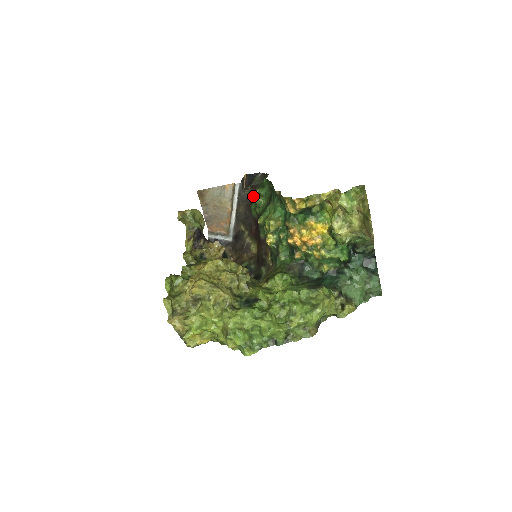
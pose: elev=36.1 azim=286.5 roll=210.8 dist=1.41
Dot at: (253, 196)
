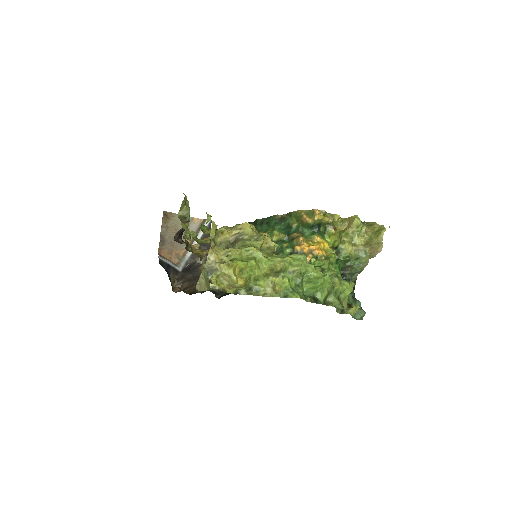
Dot at: occluded
